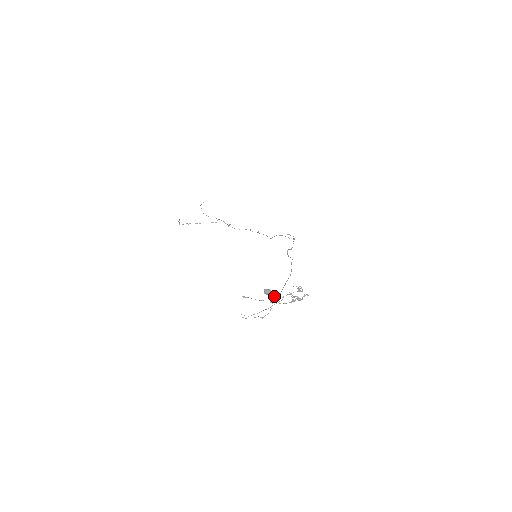
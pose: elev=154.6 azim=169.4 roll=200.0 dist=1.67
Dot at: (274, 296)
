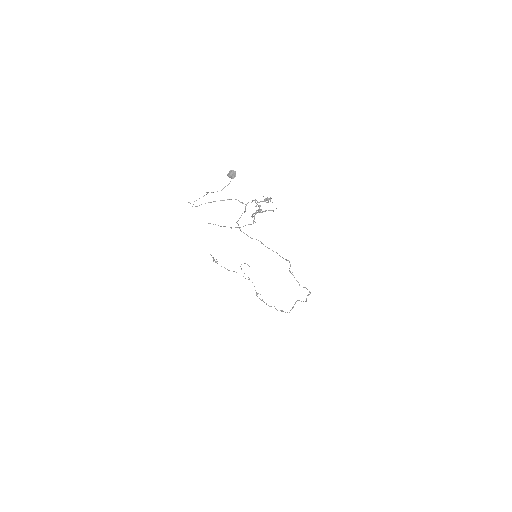
Dot at: occluded
